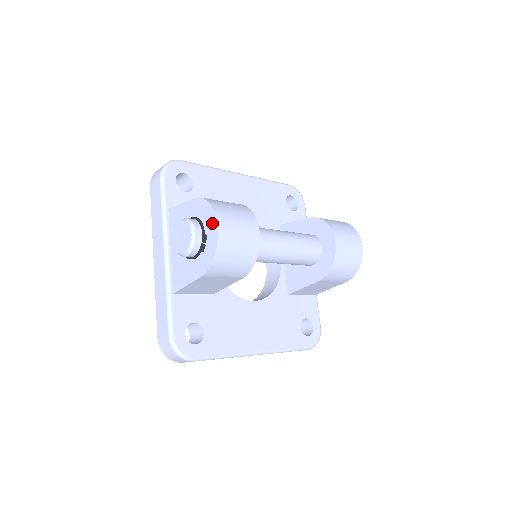
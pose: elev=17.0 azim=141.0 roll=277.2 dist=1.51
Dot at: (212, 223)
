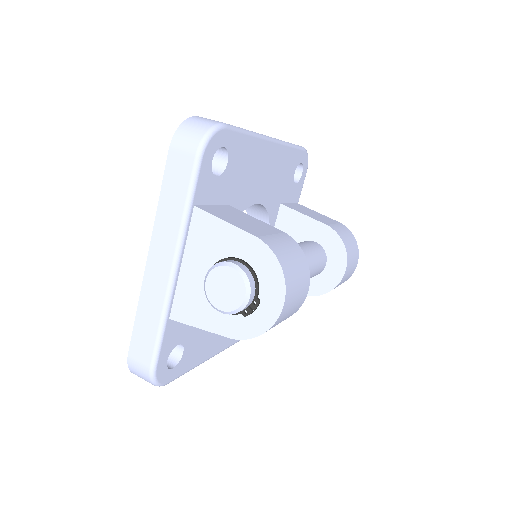
Dot at: (276, 294)
